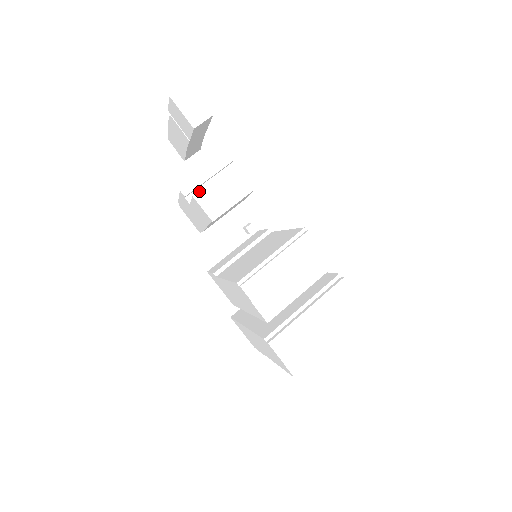
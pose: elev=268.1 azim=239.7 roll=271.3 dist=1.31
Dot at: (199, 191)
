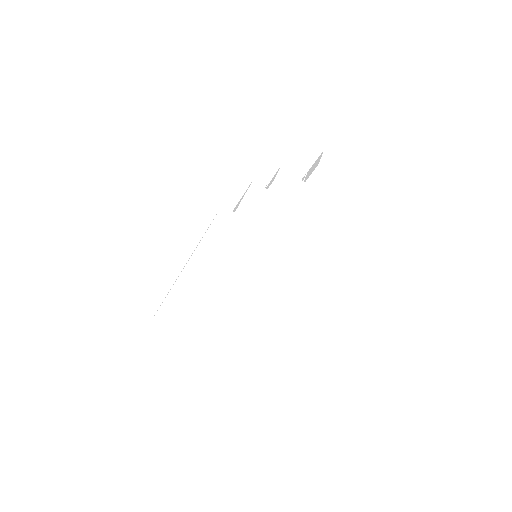
Dot at: occluded
